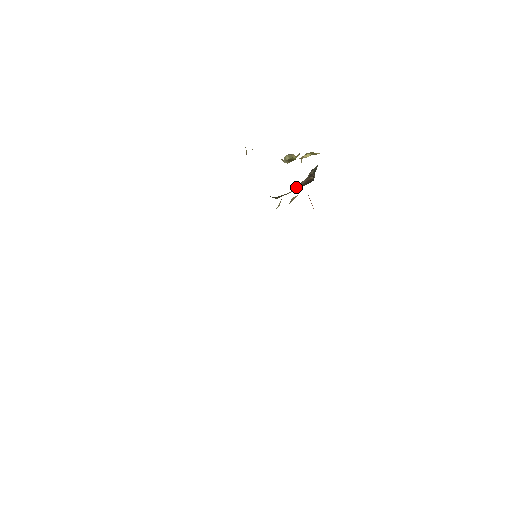
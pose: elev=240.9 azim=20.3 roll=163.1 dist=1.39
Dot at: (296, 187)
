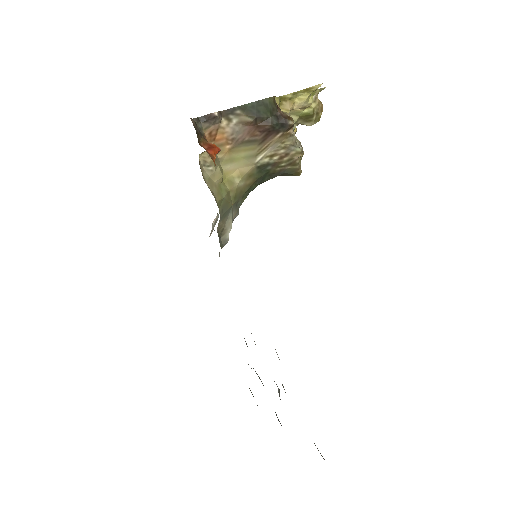
Dot at: (234, 144)
